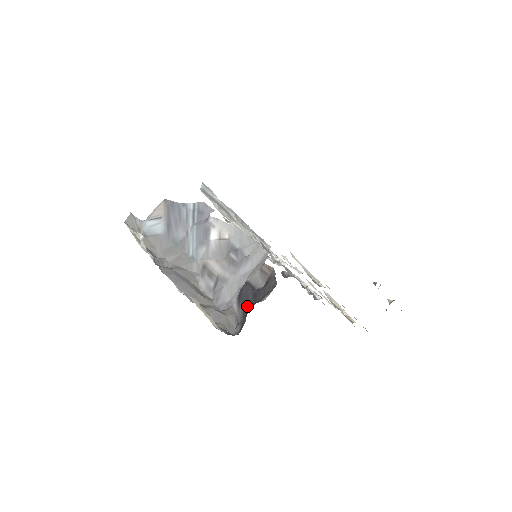
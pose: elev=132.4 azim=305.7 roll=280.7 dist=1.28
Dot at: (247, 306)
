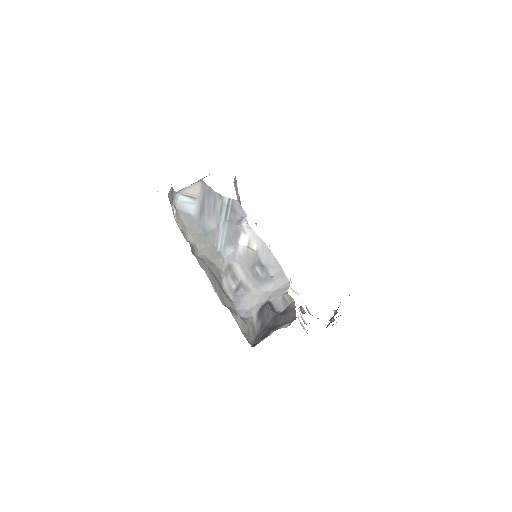
Dot at: (266, 324)
